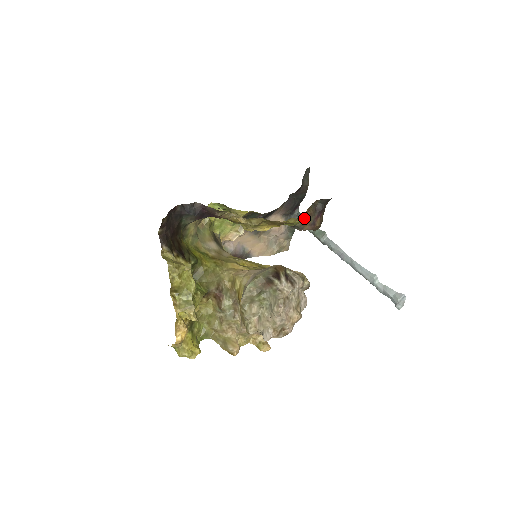
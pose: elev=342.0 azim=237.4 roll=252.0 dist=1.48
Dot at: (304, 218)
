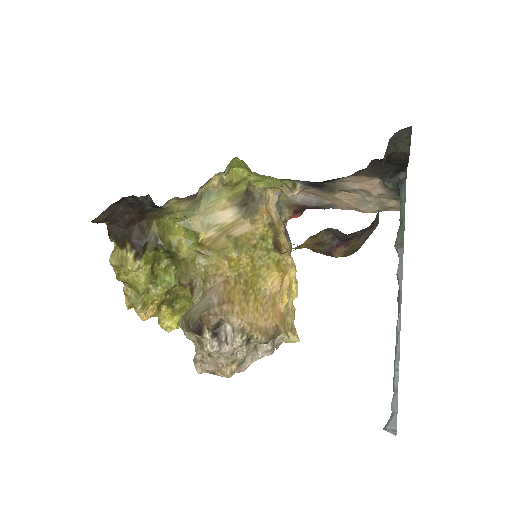
Dot at: (307, 245)
